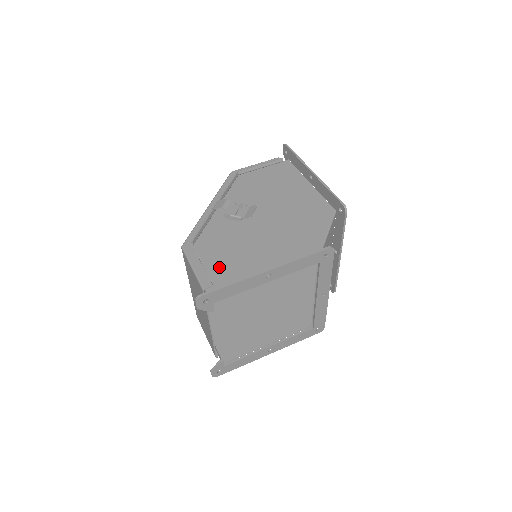
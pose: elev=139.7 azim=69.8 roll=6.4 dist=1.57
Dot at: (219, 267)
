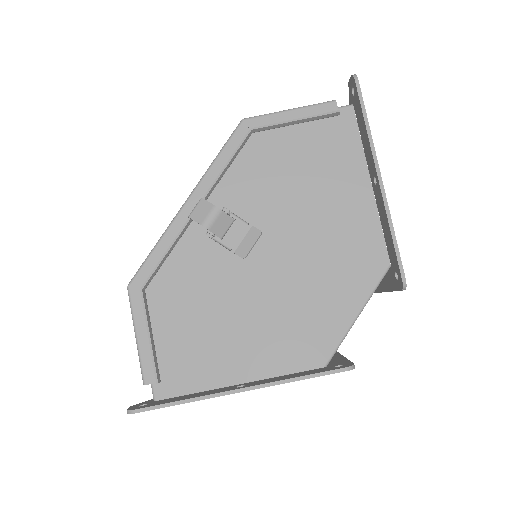
Dot at: (177, 340)
